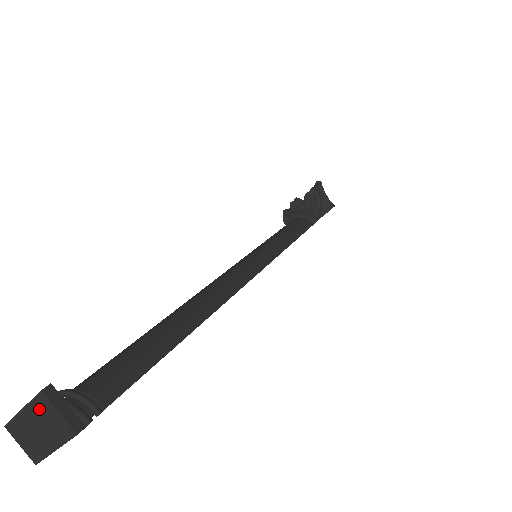
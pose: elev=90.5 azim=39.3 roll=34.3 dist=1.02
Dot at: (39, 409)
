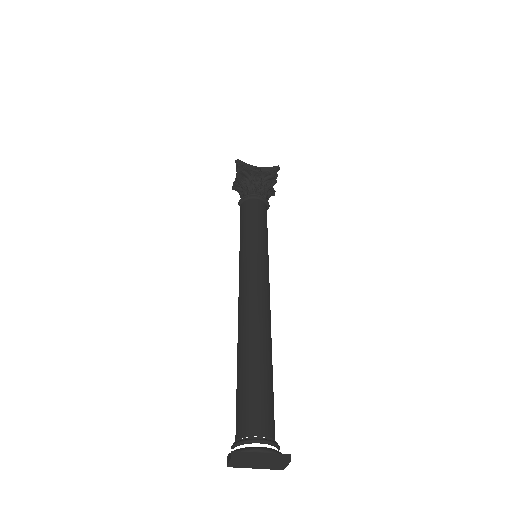
Dot at: (276, 462)
